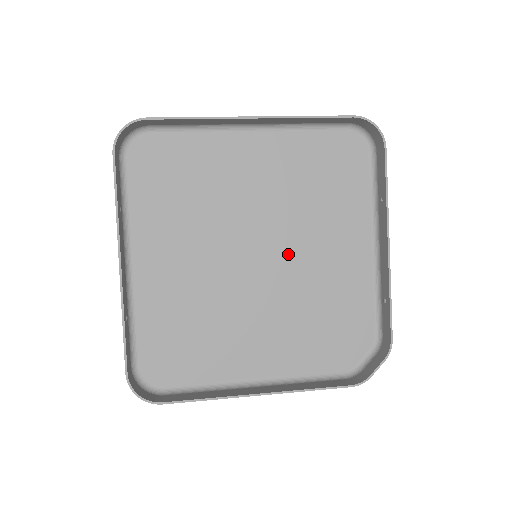
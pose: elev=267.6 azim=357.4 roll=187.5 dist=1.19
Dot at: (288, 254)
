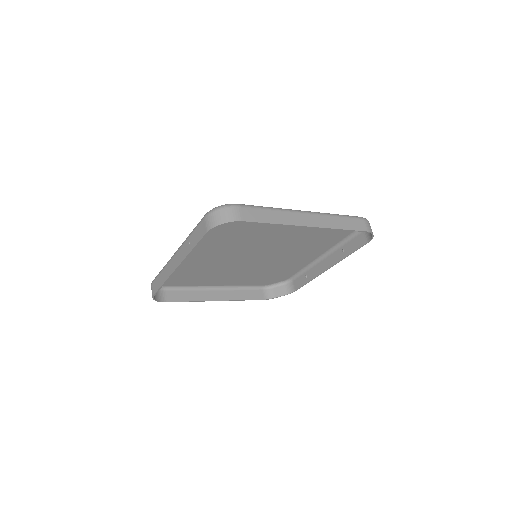
Dot at: (274, 255)
